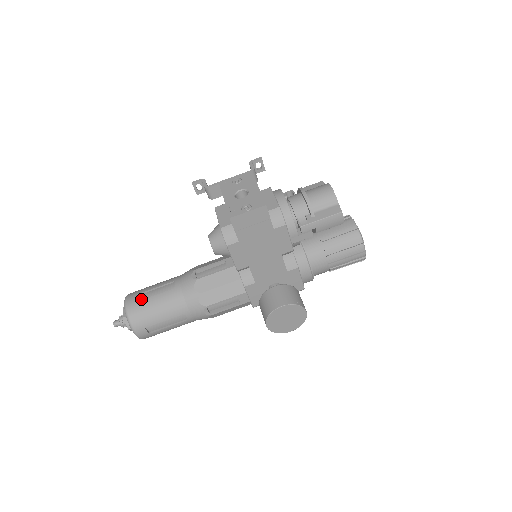
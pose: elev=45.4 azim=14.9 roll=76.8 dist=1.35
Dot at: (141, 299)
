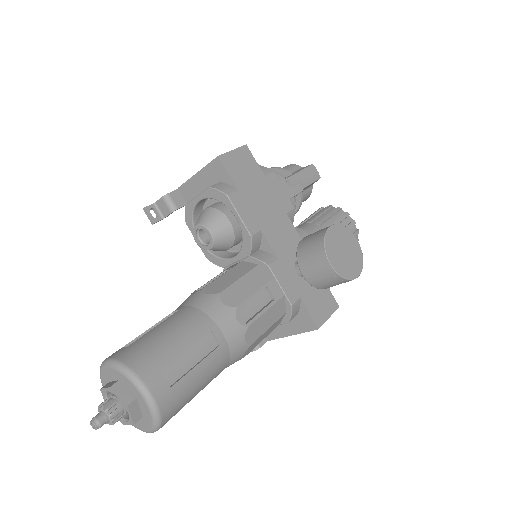
Dot at: (132, 345)
